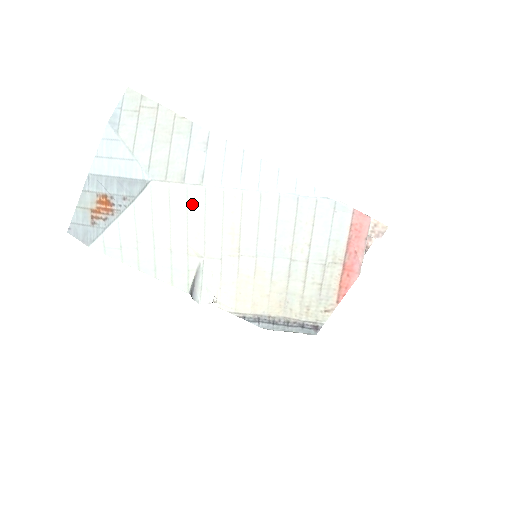
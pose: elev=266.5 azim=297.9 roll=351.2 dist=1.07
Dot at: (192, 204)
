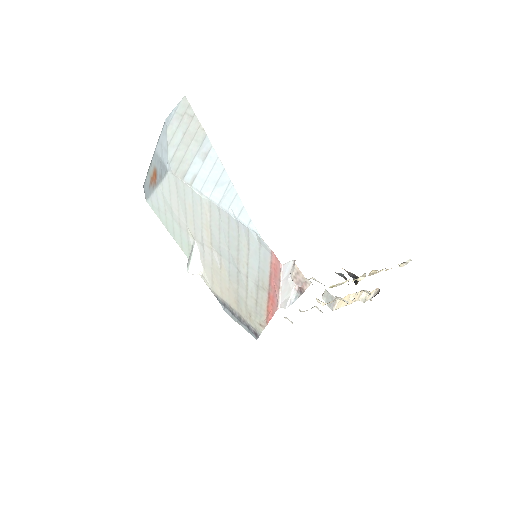
Dot at: (187, 197)
